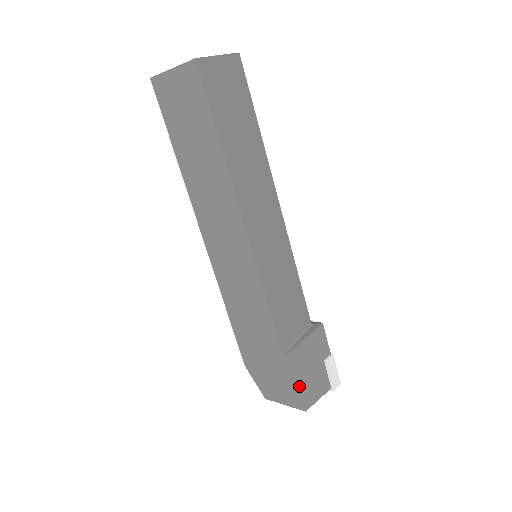
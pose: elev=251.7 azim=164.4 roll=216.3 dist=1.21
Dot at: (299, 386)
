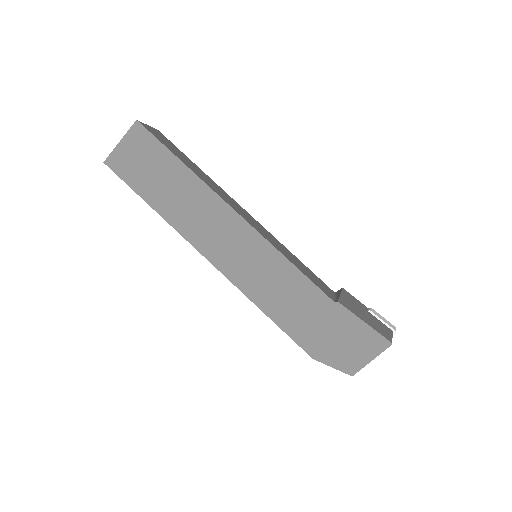
Dot at: (368, 324)
